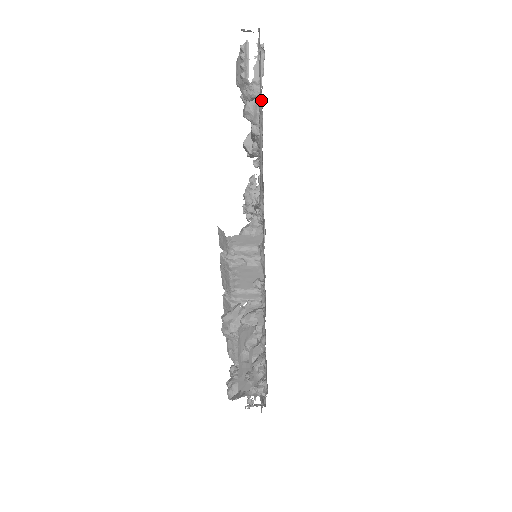
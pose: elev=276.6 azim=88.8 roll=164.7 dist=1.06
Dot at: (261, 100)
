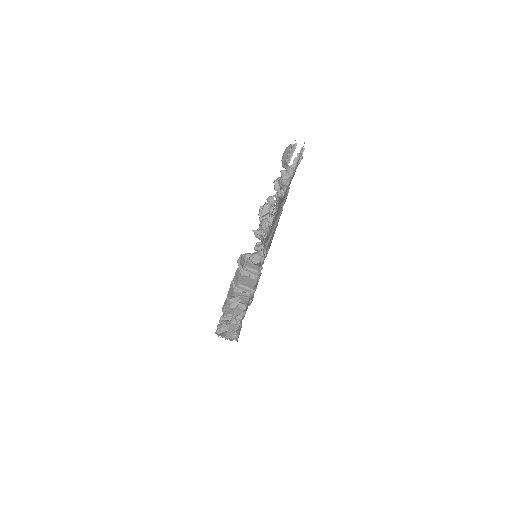
Dot at: occluded
